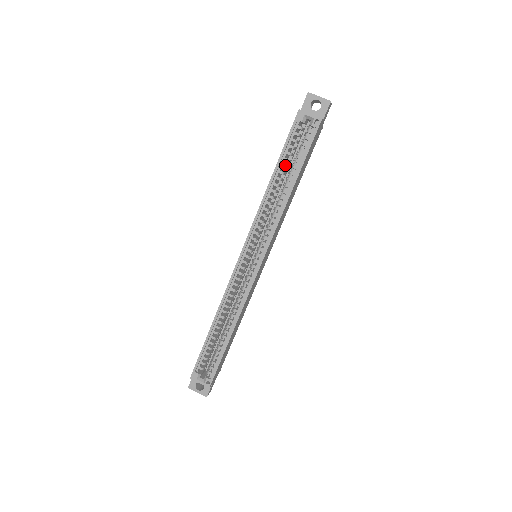
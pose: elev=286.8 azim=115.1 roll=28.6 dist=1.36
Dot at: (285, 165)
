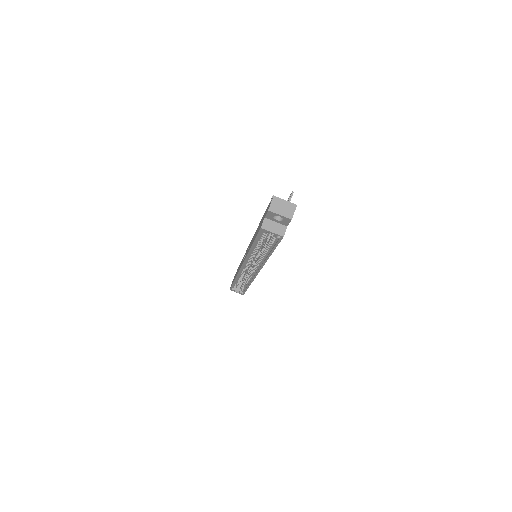
Dot at: (260, 244)
